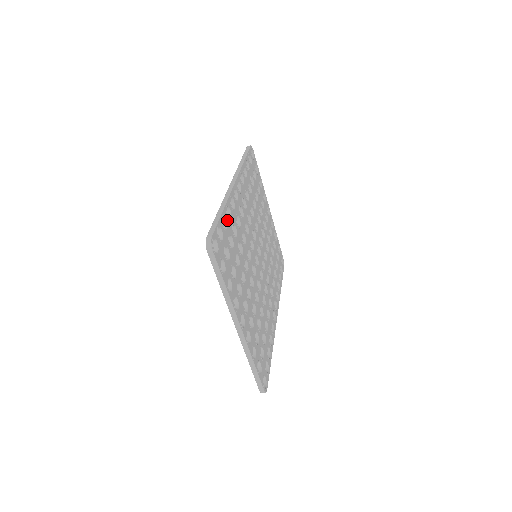
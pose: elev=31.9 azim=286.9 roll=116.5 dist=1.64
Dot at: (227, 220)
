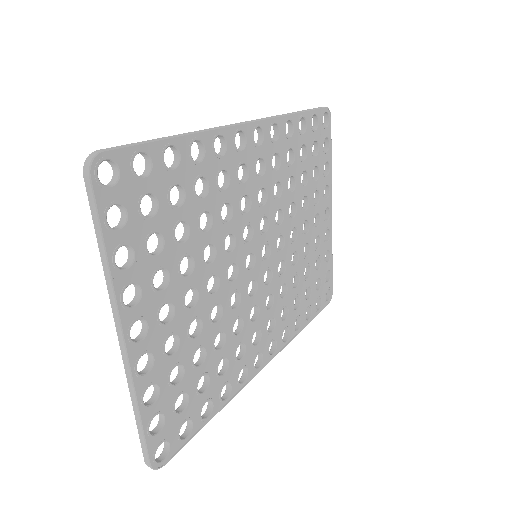
Dot at: (185, 158)
